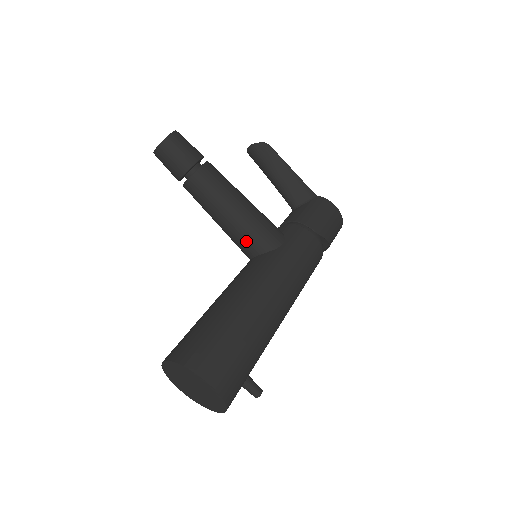
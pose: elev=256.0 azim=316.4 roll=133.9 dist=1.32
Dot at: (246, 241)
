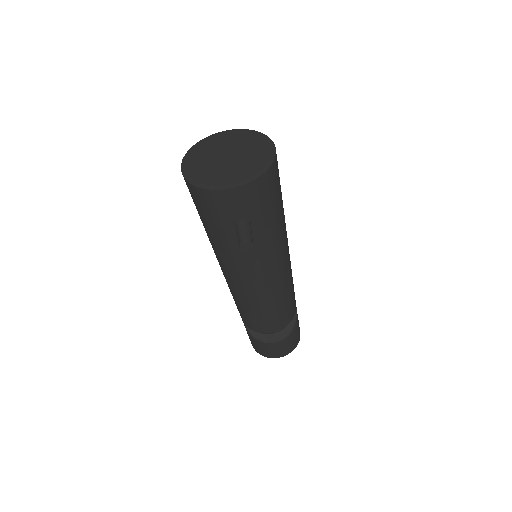
Dot at: occluded
